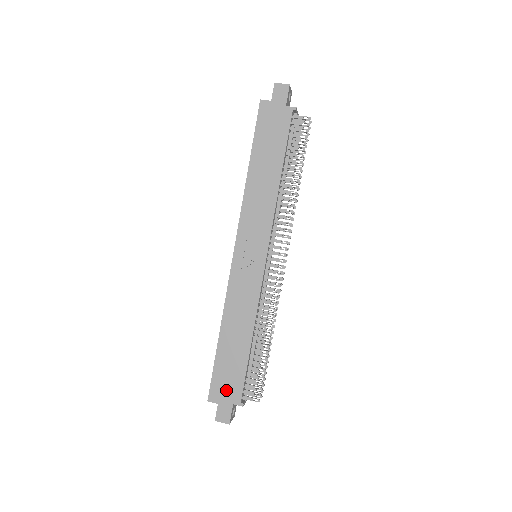
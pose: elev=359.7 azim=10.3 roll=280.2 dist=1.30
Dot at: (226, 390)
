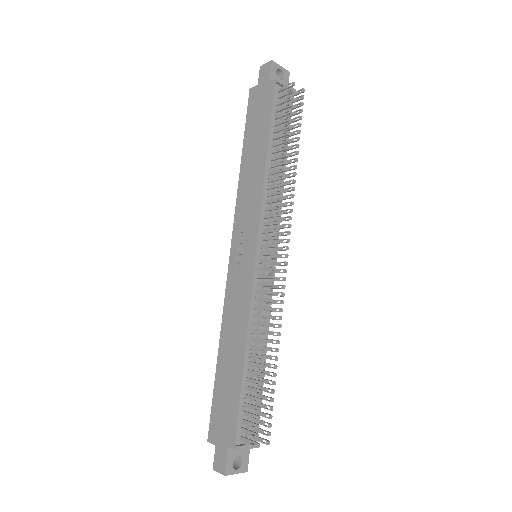
Dot at: (222, 427)
